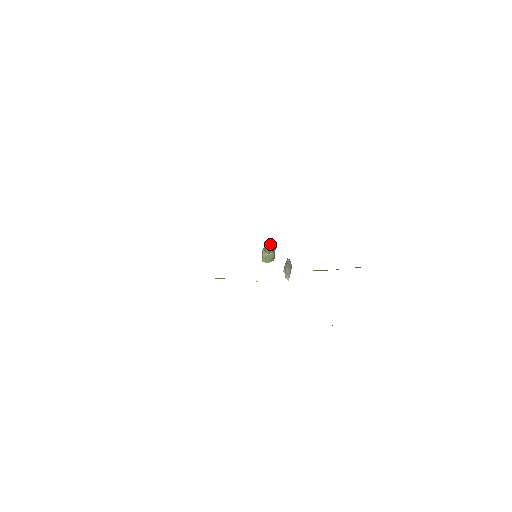
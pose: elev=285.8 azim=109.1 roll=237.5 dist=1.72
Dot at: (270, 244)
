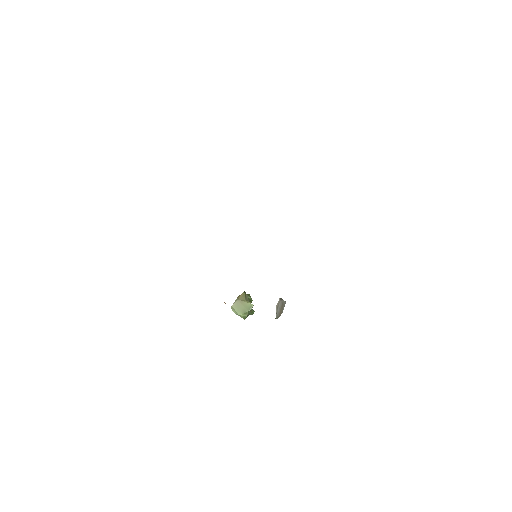
Dot at: occluded
